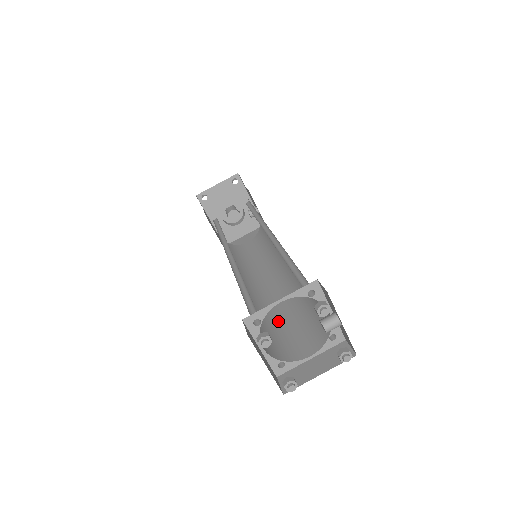
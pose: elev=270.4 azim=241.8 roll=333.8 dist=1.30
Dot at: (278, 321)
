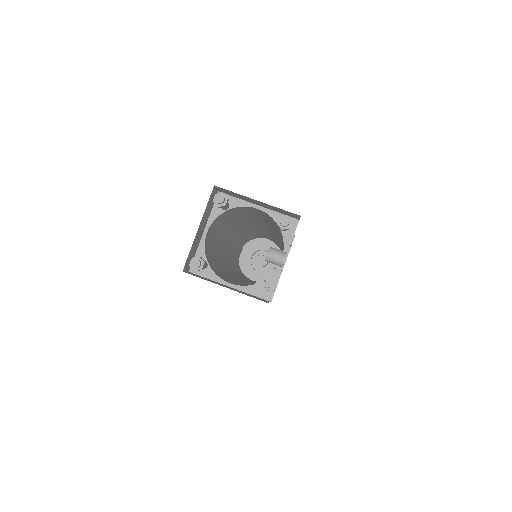
Dot at: (228, 276)
